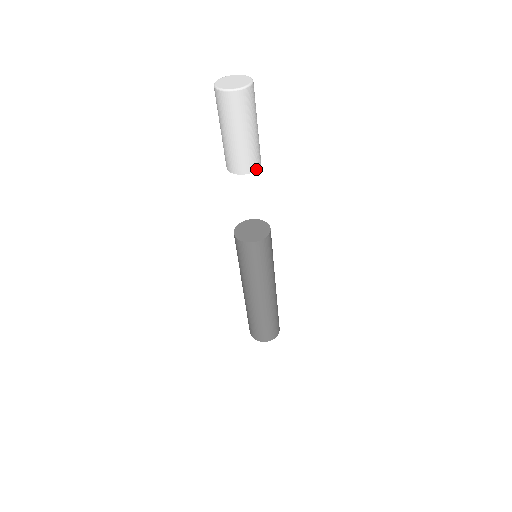
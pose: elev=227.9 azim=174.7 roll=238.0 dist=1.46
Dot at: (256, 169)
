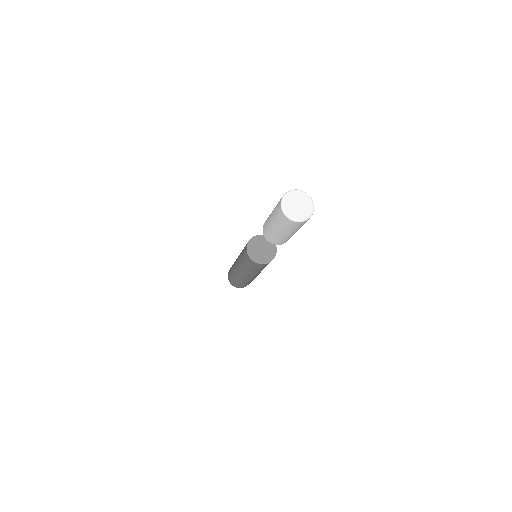
Dot at: occluded
